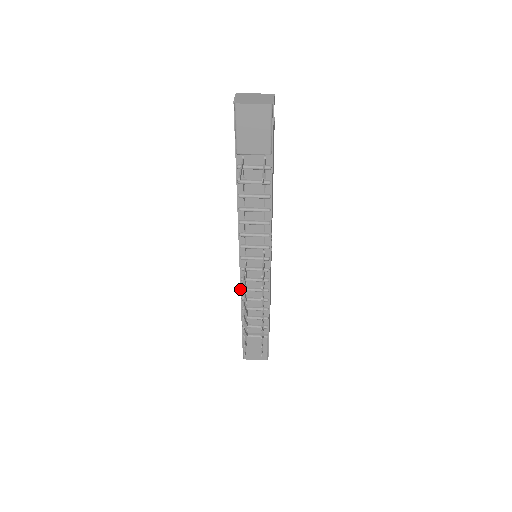
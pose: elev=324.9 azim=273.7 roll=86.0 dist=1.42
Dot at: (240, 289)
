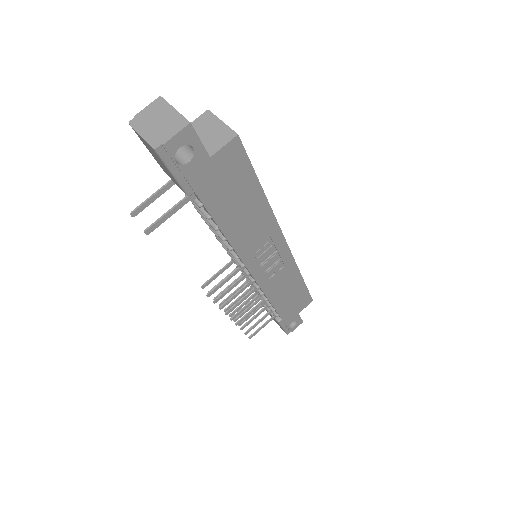
Dot at: occluded
